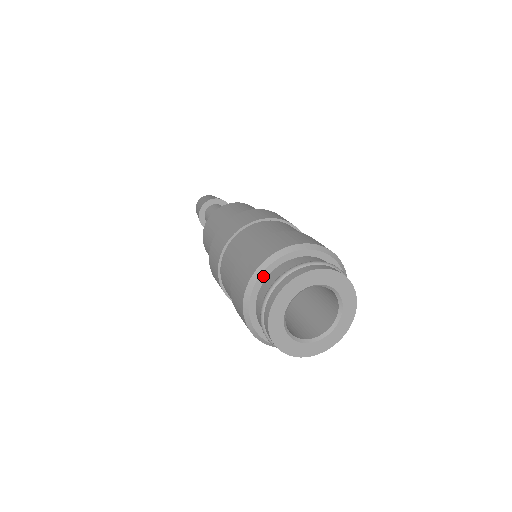
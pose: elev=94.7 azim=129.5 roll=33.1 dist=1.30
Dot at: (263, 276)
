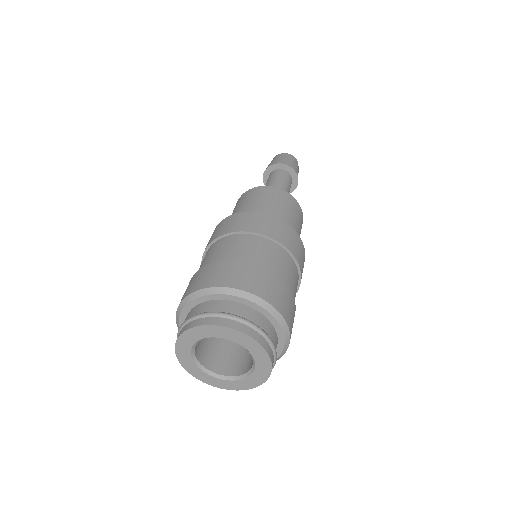
Dot at: occluded
